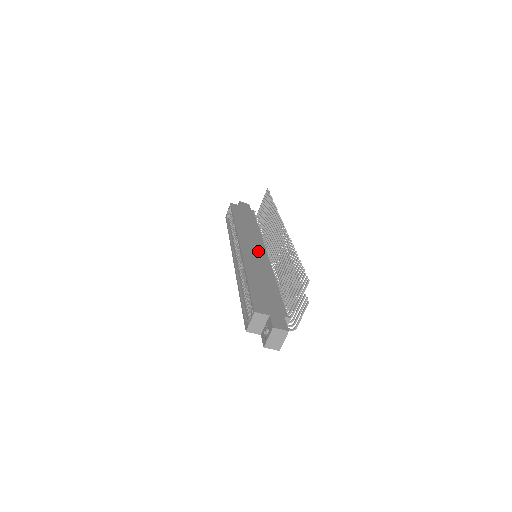
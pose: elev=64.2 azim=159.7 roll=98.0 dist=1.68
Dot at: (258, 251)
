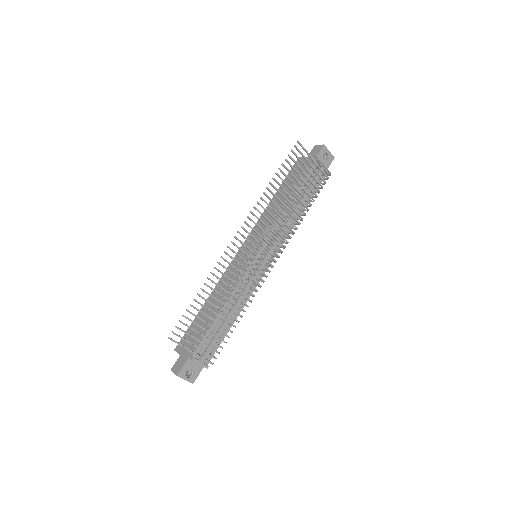
Dot at: (249, 254)
